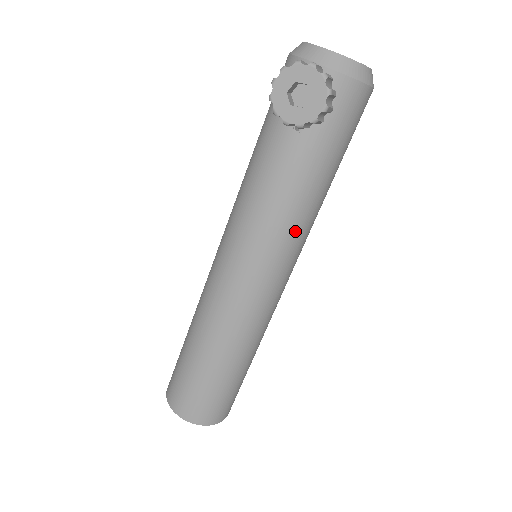
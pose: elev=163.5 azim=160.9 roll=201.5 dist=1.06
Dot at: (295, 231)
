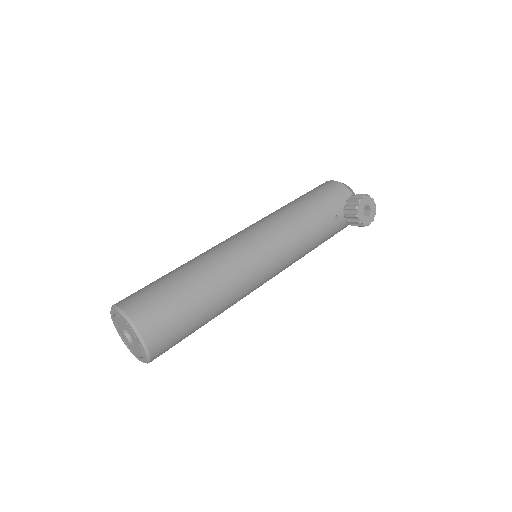
Dot at: (297, 260)
